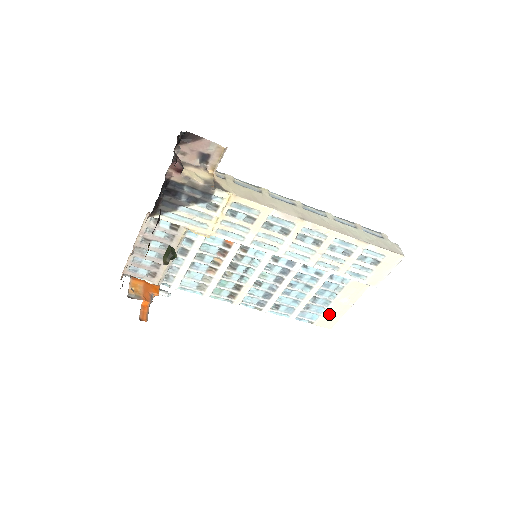
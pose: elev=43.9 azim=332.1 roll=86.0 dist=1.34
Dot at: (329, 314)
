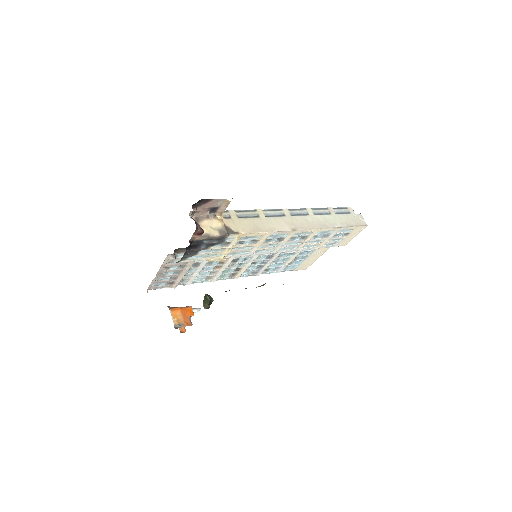
Dot at: (306, 262)
